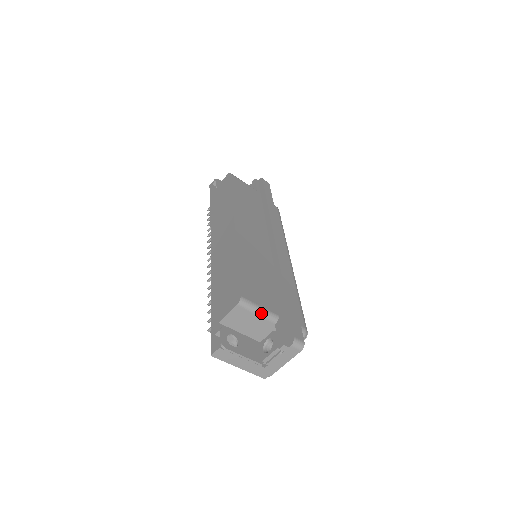
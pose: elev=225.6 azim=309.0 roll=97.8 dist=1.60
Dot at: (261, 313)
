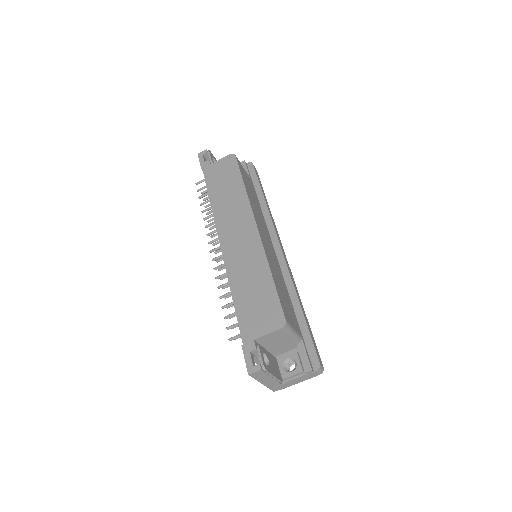
Dot at: (293, 335)
